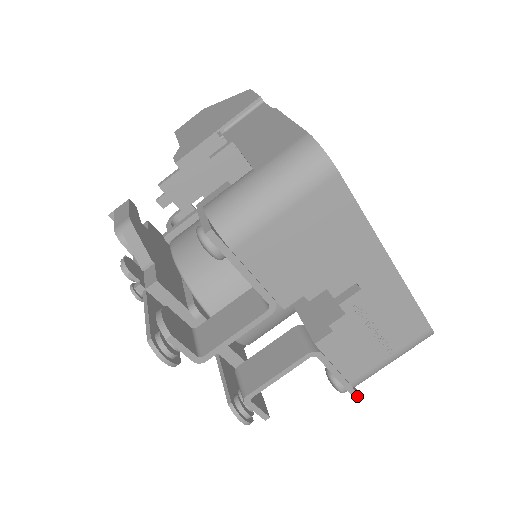
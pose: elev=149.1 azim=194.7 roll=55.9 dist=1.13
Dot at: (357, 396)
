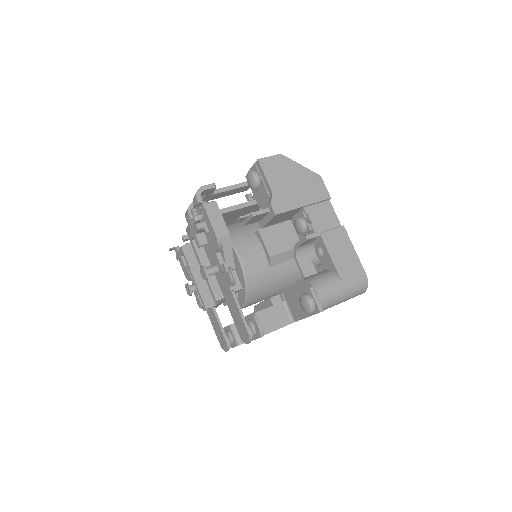
Dot at: occluded
